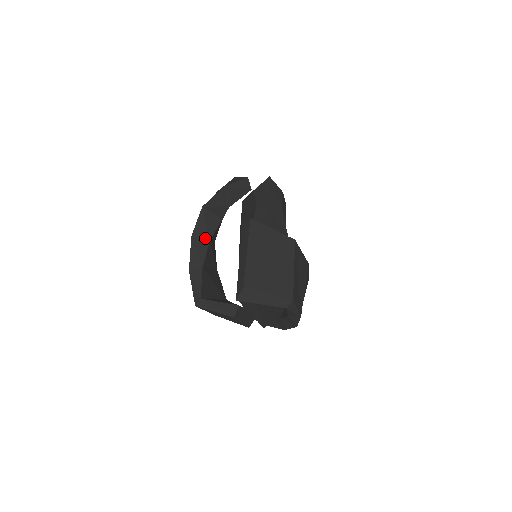
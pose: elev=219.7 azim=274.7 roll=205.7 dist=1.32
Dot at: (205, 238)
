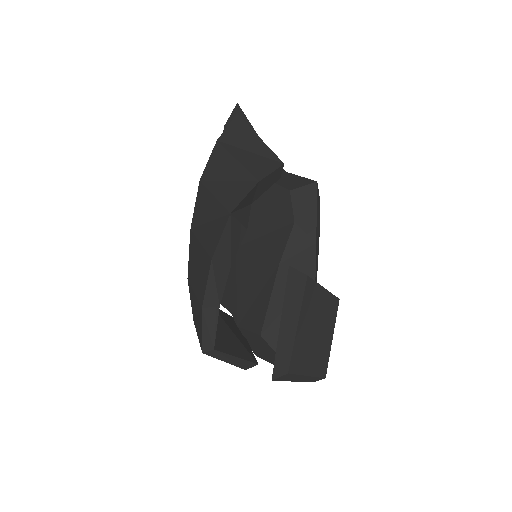
Dot at: (227, 262)
